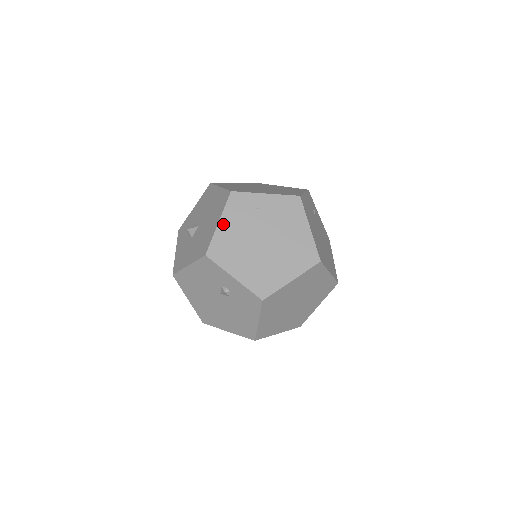
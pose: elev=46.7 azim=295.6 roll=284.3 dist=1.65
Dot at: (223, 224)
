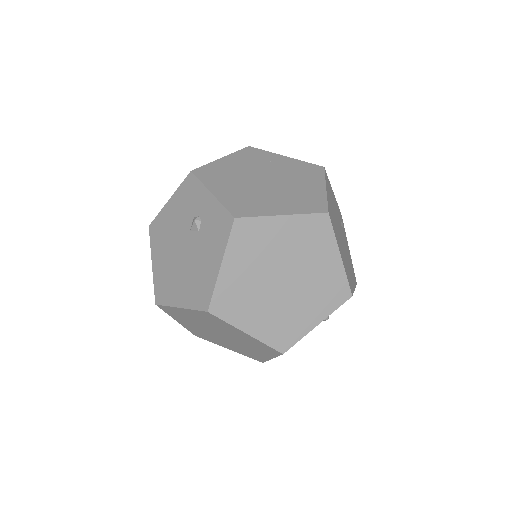
Dot at: (226, 160)
